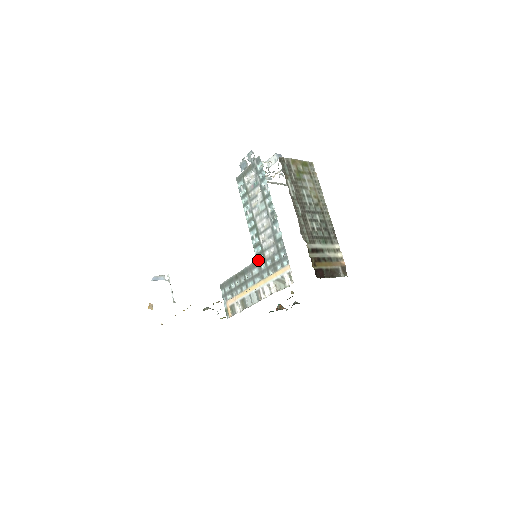
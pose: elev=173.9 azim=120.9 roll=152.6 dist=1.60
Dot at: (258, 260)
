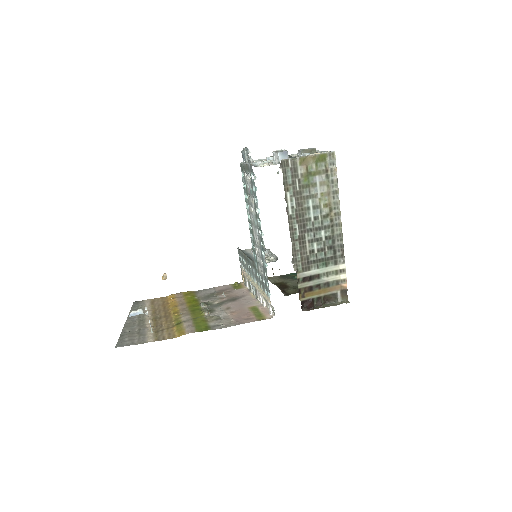
Dot at: (255, 265)
